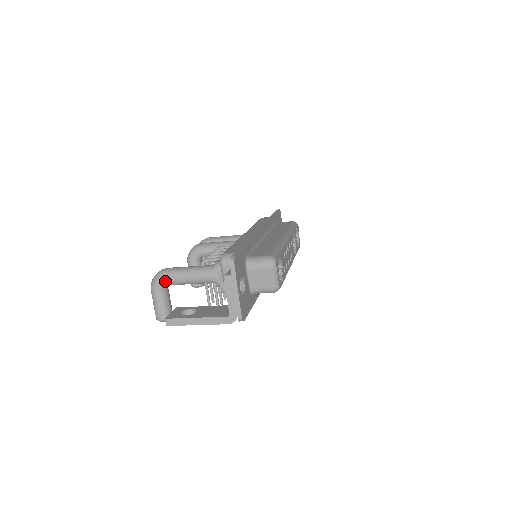
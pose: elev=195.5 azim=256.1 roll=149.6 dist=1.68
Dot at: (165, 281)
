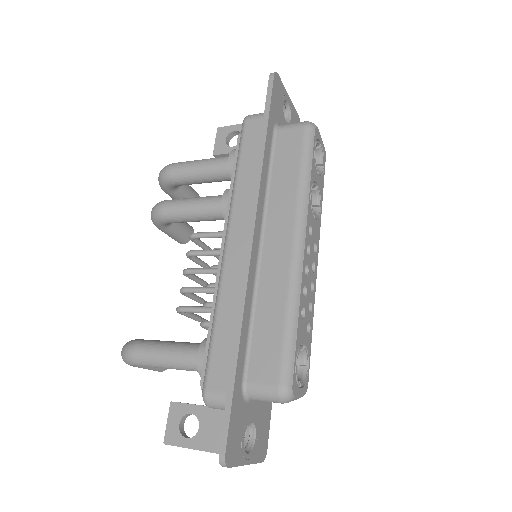
Dot at: occluded
